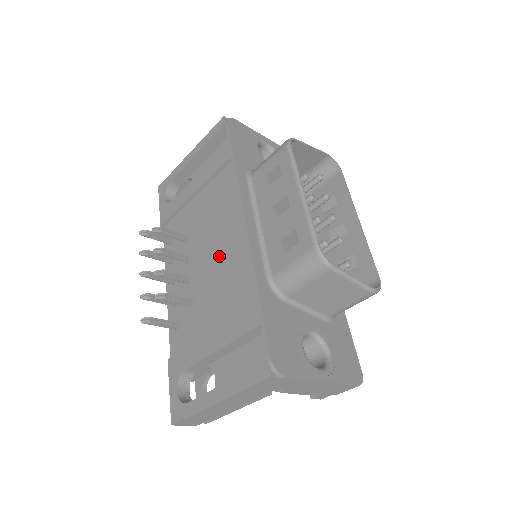
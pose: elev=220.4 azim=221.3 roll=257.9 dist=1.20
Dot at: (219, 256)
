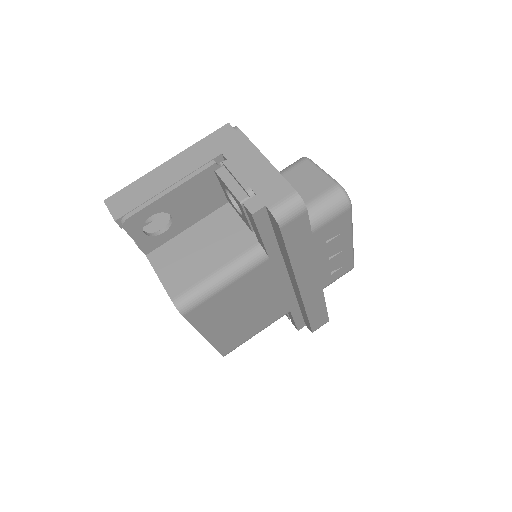
Dot at: occluded
